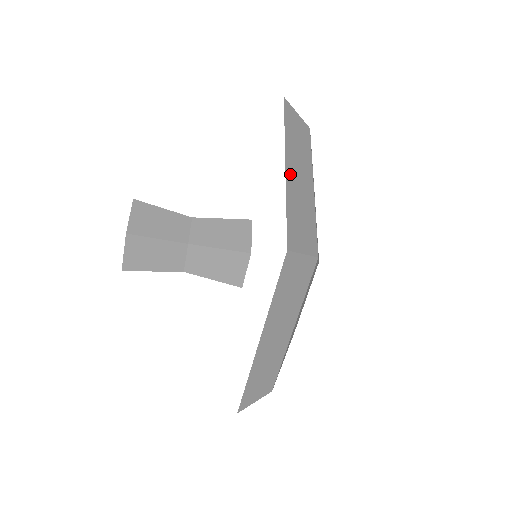
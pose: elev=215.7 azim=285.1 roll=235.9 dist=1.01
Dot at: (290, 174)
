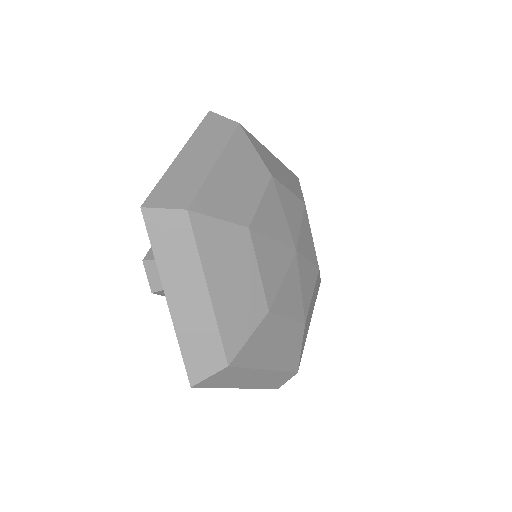
Dot at: (182, 158)
